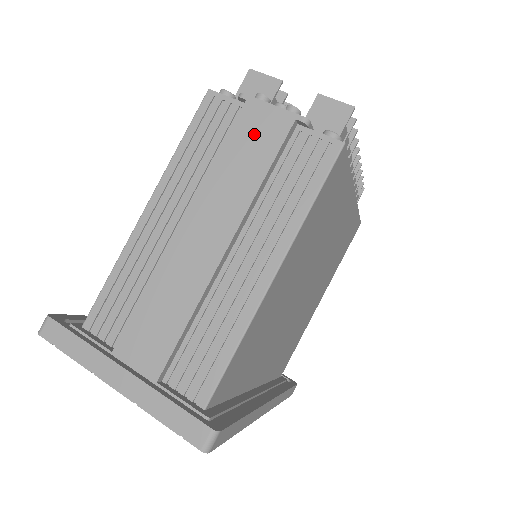
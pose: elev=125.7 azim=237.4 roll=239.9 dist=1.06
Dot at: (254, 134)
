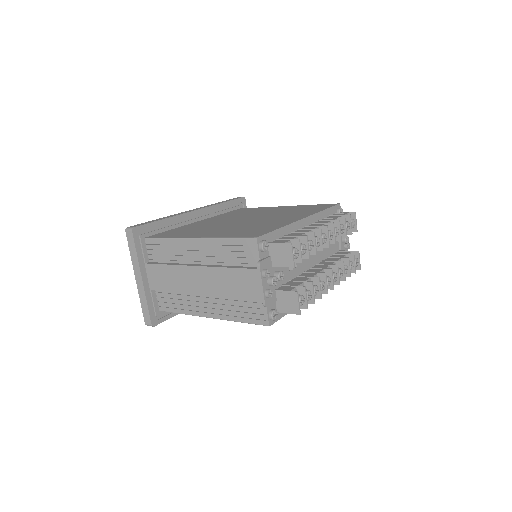
Dot at: (246, 282)
